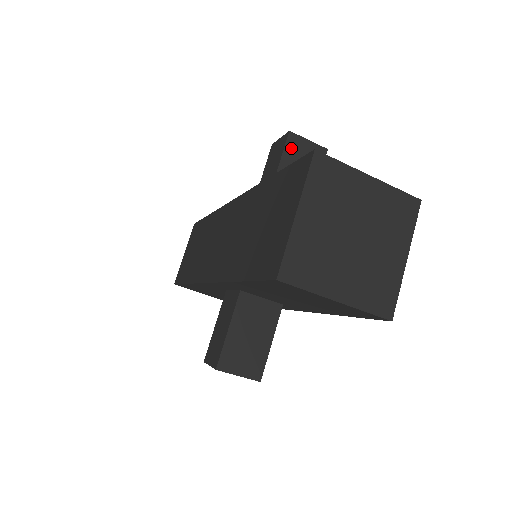
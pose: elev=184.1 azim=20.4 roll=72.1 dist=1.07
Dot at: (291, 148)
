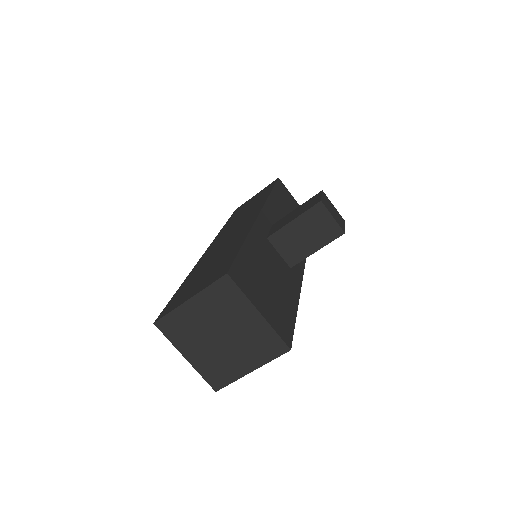
Dot at: (313, 214)
